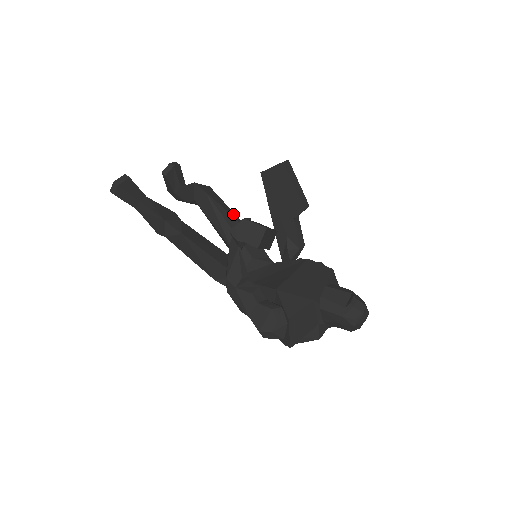
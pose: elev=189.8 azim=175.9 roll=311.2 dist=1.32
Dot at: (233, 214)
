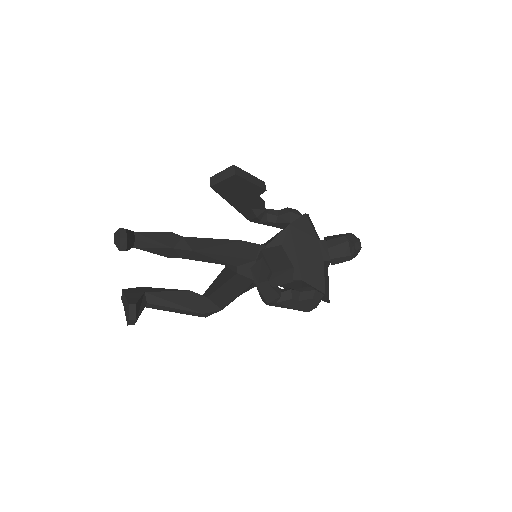
Dot at: (218, 242)
